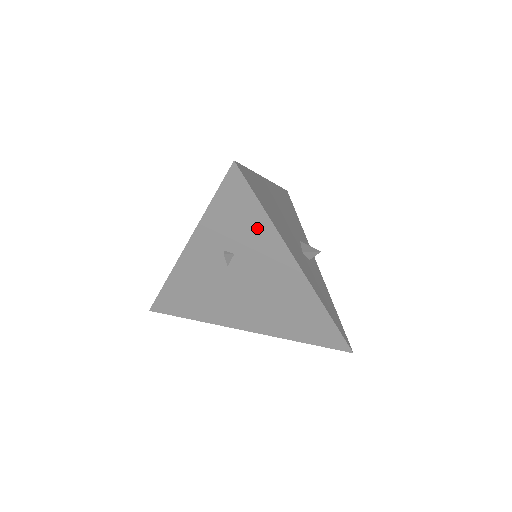
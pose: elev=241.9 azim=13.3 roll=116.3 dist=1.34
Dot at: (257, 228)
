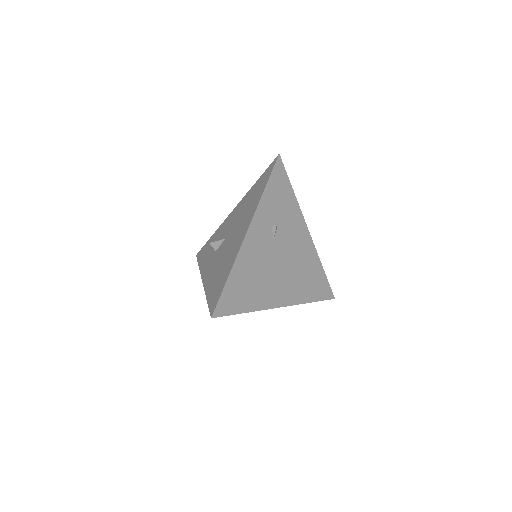
Dot at: (289, 203)
